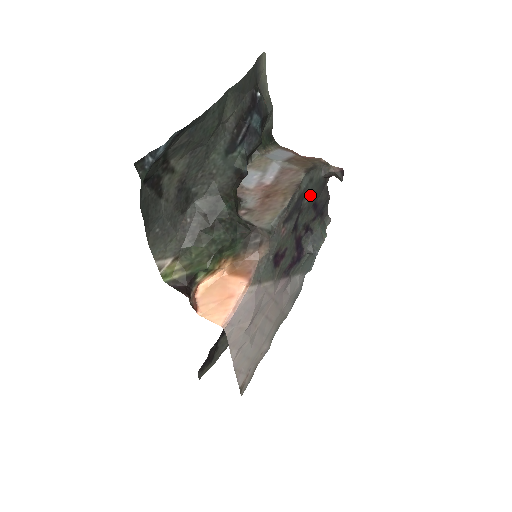
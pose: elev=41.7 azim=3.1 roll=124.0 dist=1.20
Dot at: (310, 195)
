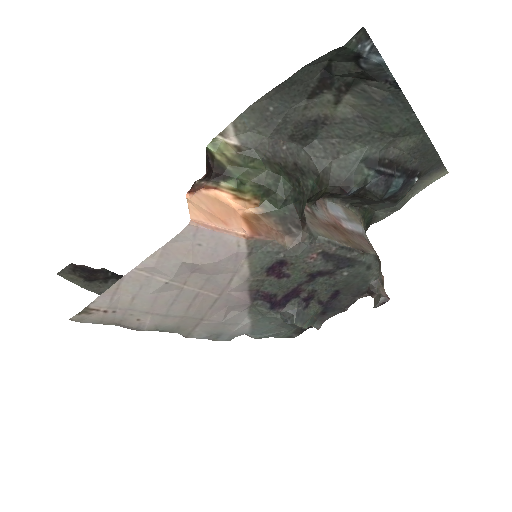
Dot at: (351, 276)
